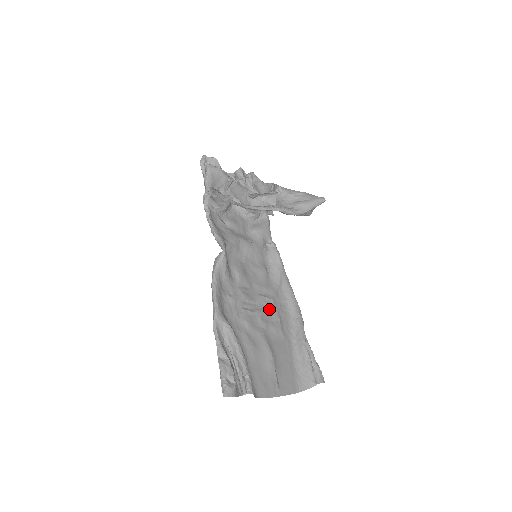
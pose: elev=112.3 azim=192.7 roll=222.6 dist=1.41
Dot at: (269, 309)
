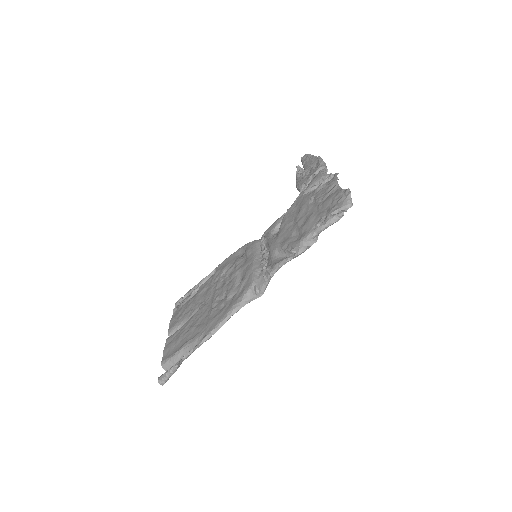
Dot at: (216, 286)
